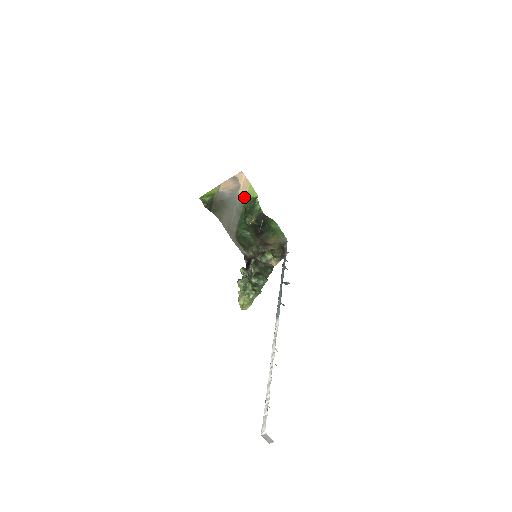
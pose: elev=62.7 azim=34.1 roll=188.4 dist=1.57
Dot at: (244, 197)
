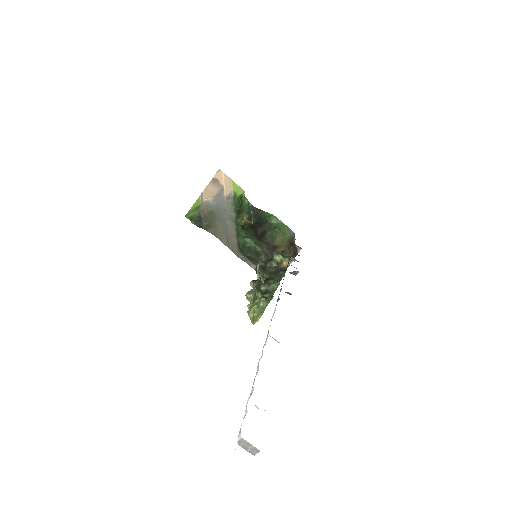
Dot at: (231, 199)
